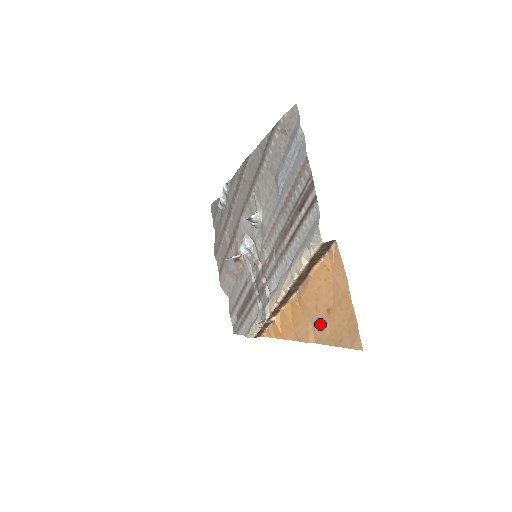
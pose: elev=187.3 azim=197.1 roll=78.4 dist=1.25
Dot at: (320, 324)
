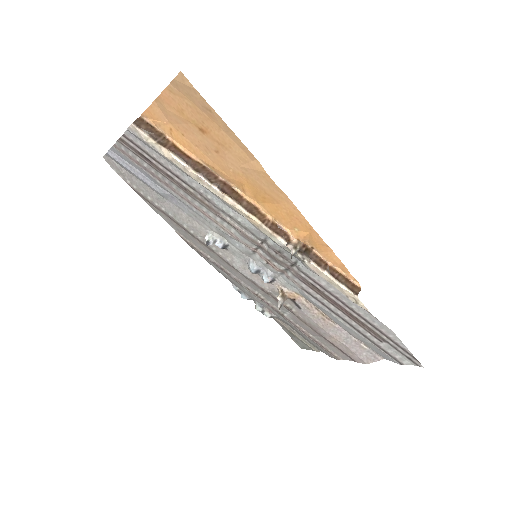
Dot at: (225, 146)
